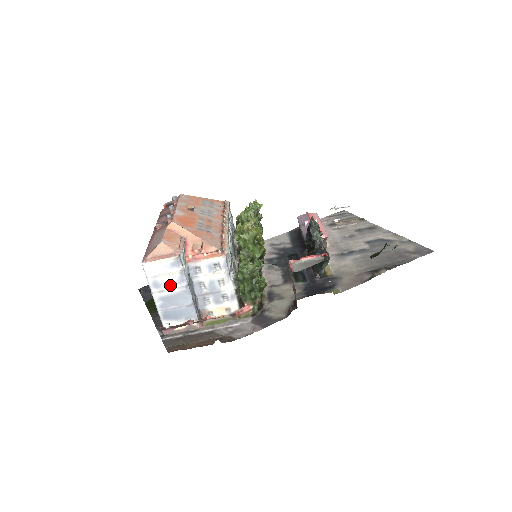
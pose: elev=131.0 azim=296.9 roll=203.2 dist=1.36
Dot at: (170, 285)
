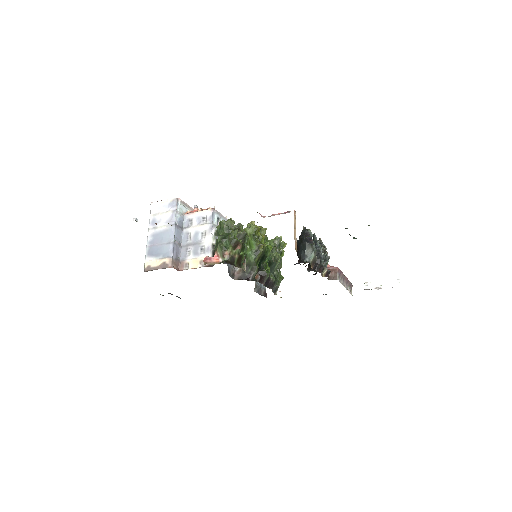
Dot at: (163, 223)
